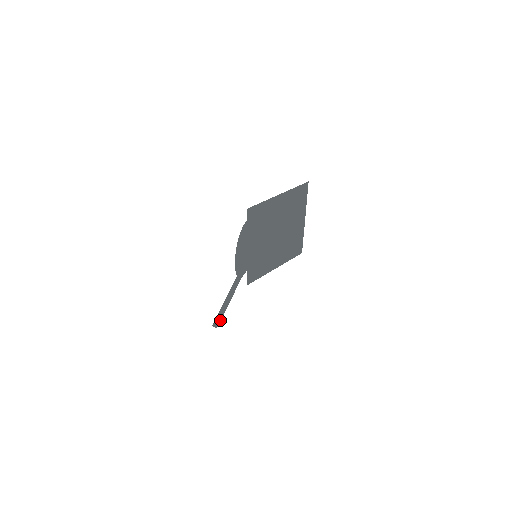
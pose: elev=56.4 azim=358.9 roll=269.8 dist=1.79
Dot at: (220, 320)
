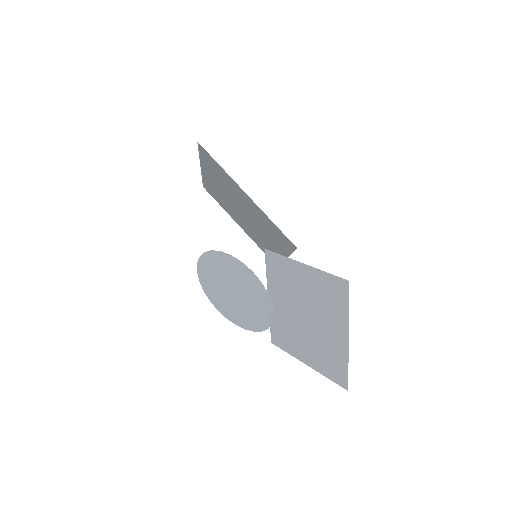
Dot at: (334, 378)
